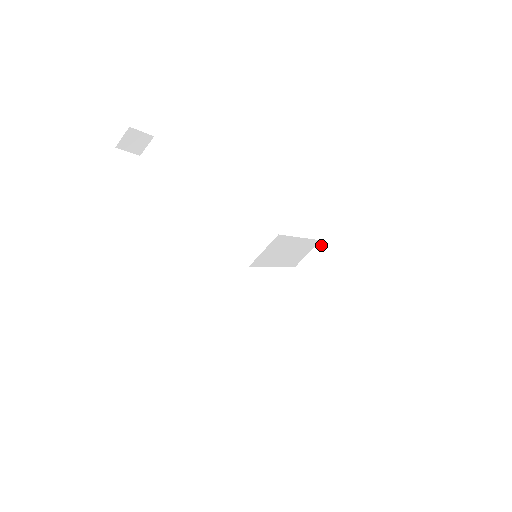
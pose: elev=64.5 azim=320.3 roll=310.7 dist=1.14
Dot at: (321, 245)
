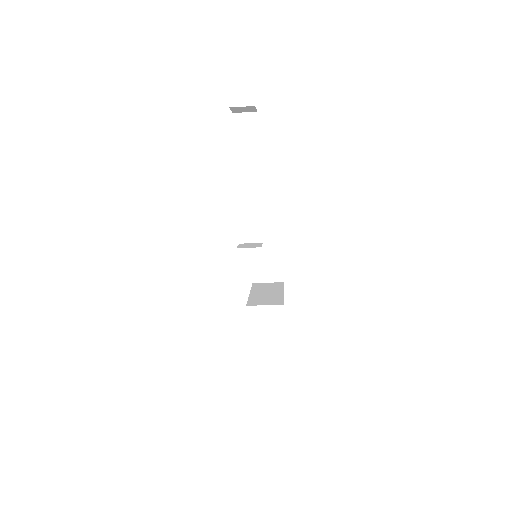
Dot at: (280, 244)
